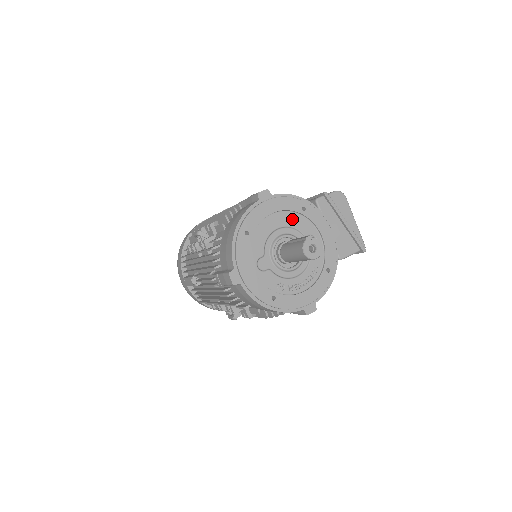
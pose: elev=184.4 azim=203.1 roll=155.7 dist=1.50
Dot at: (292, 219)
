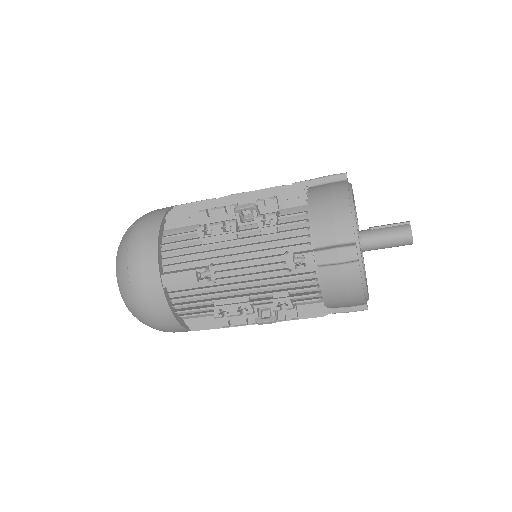
Dot at: occluded
